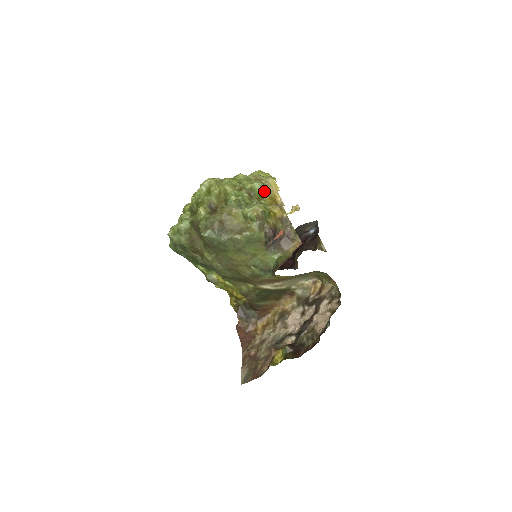
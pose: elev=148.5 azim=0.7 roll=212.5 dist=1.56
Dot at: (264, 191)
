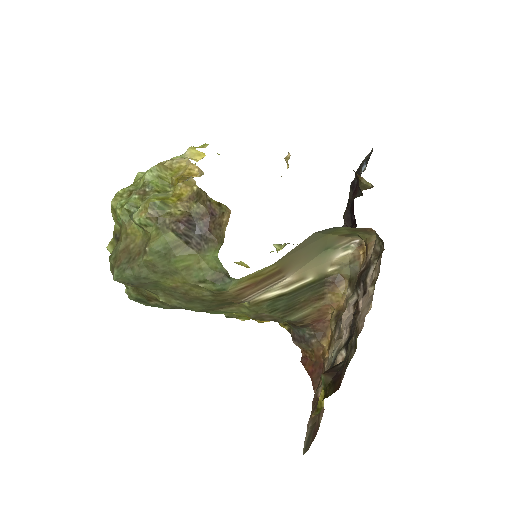
Dot at: (170, 174)
